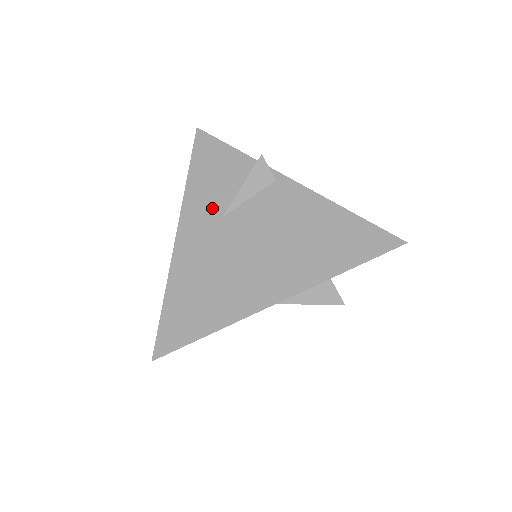
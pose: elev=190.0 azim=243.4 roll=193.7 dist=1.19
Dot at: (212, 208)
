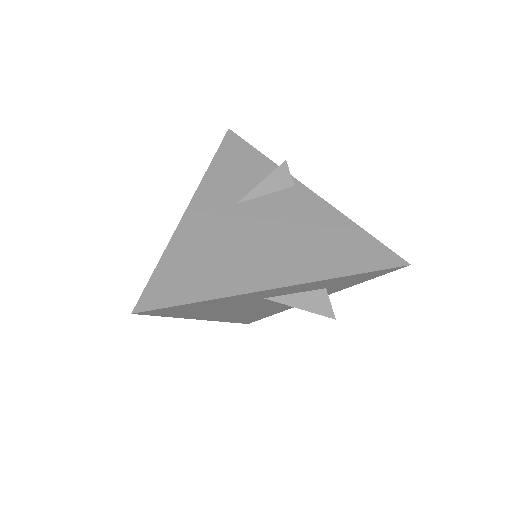
Dot at: (228, 194)
